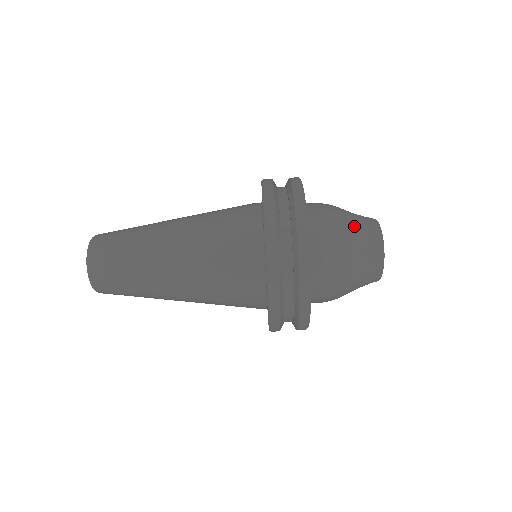
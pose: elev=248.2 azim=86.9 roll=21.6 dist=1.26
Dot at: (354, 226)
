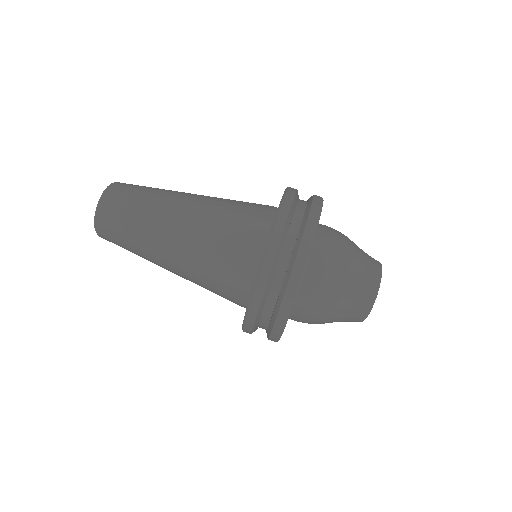
Dot at: occluded
